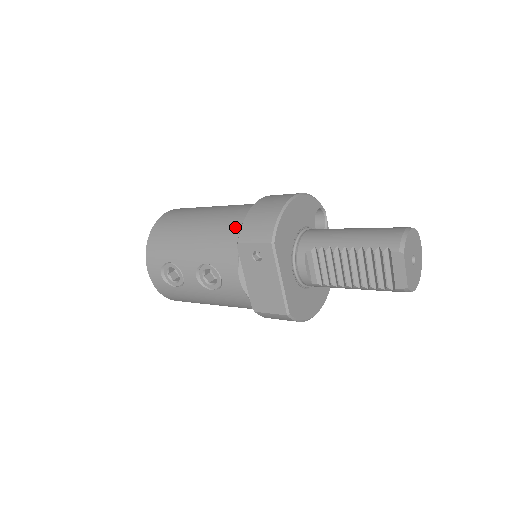
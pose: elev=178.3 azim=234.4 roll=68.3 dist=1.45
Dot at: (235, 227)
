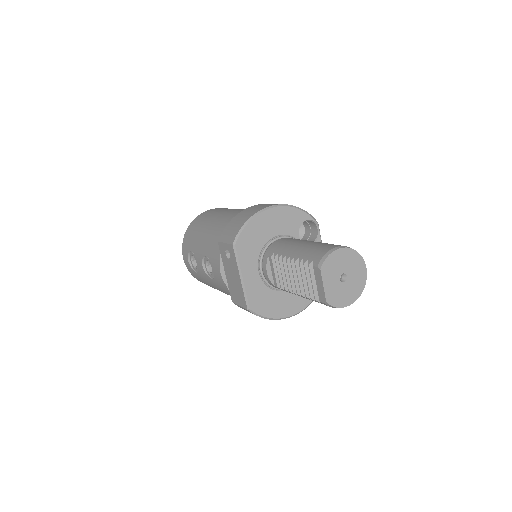
Dot at: occluded
